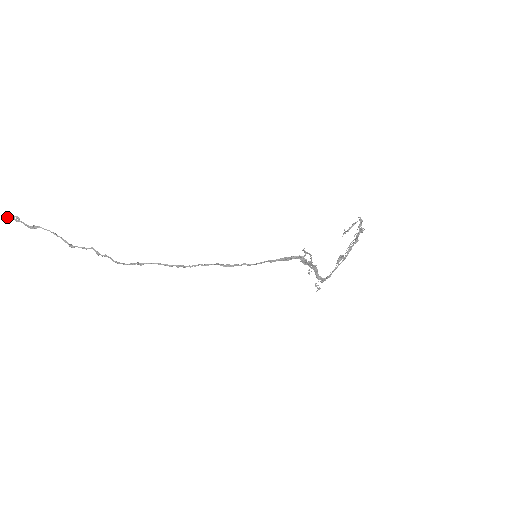
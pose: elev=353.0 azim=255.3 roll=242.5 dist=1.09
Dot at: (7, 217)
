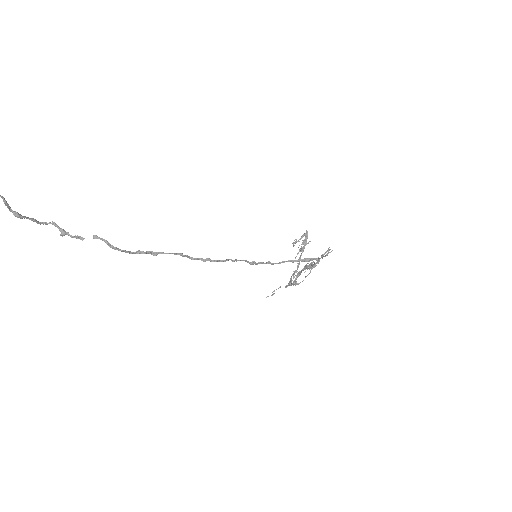
Dot at: out of frame
